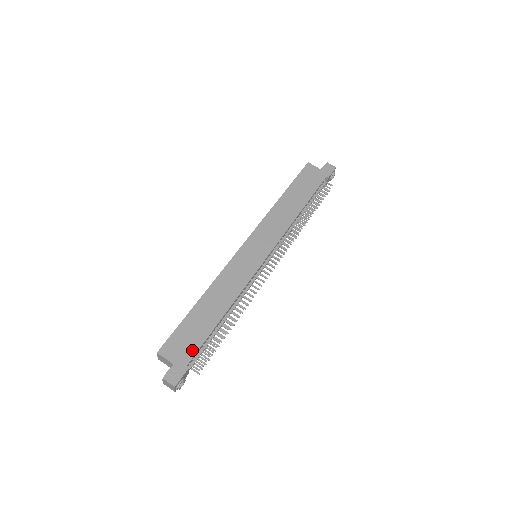
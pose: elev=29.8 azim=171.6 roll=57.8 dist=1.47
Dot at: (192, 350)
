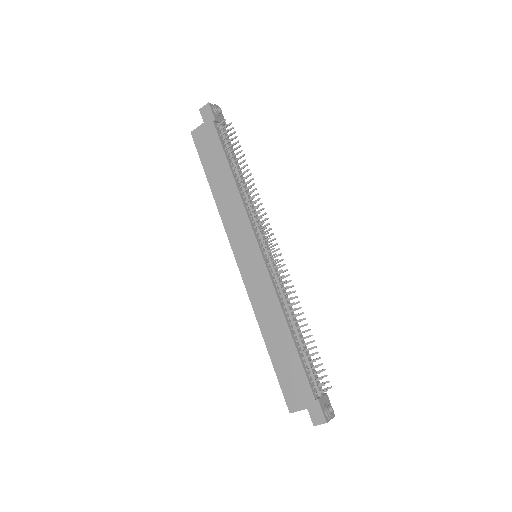
Dot at: (305, 385)
